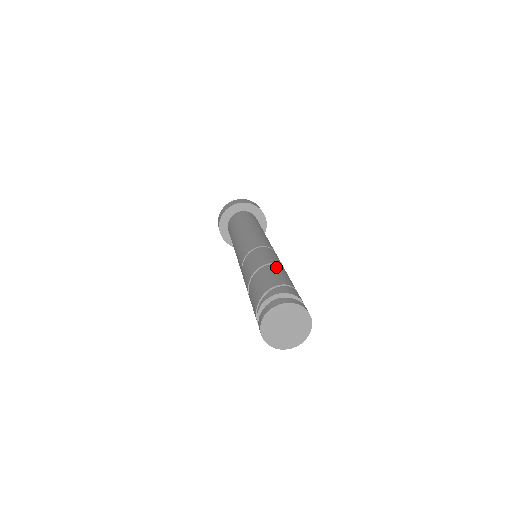
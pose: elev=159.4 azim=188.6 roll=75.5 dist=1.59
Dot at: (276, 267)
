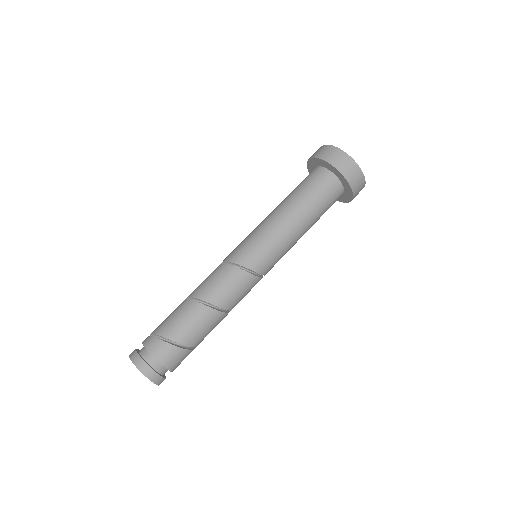
Dot at: (190, 307)
